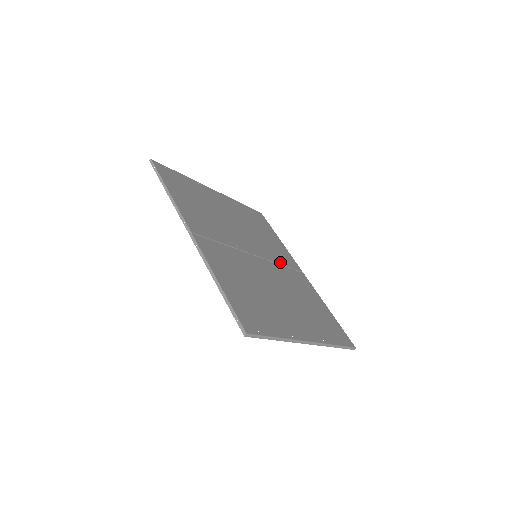
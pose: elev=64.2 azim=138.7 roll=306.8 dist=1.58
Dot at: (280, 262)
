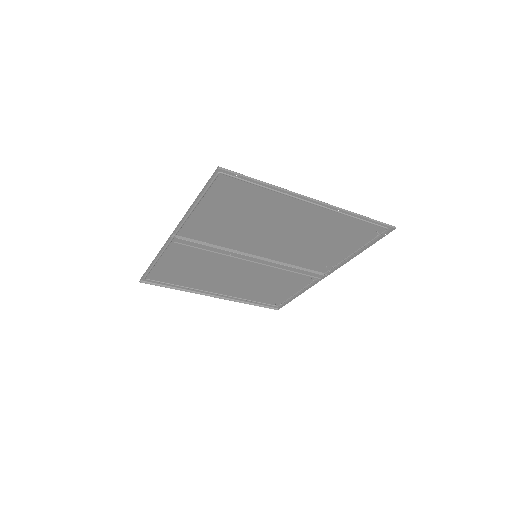
Dot at: occluded
